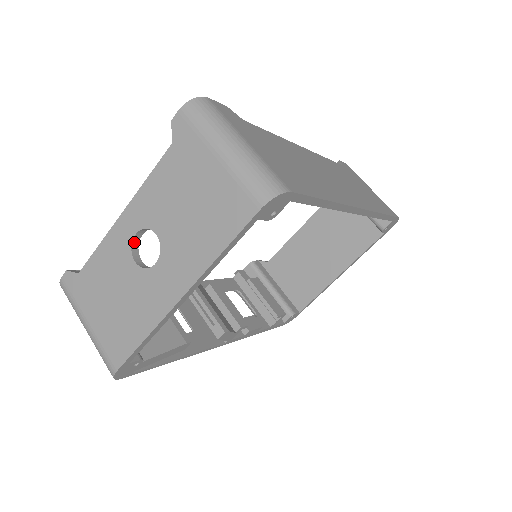
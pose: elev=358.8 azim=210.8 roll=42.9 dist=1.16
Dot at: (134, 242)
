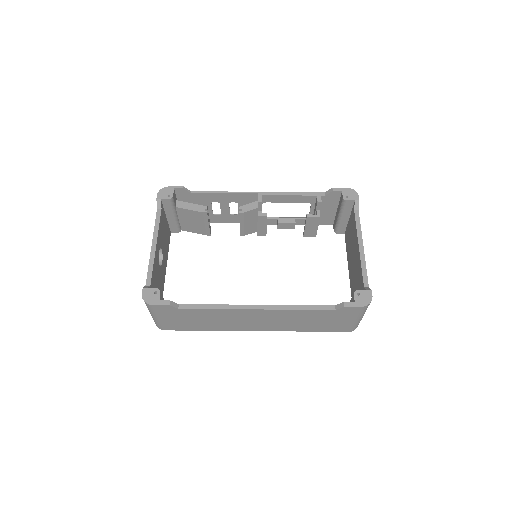
Dot at: occluded
